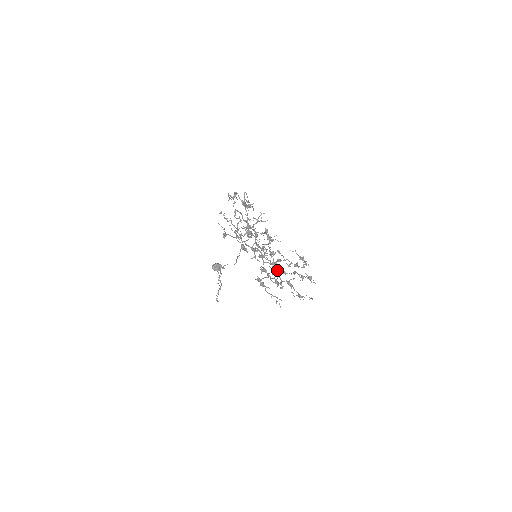
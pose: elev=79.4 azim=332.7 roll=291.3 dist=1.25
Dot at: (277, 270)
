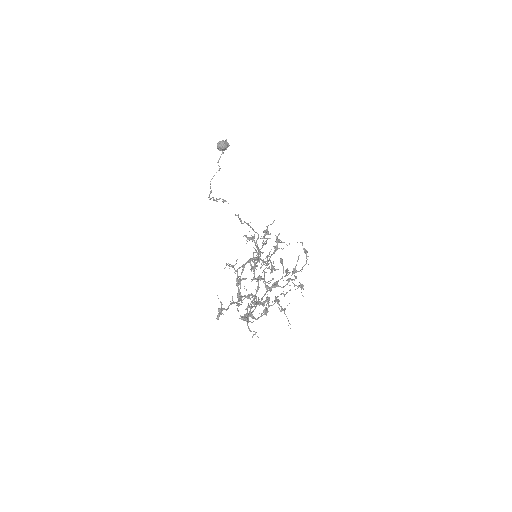
Dot at: occluded
